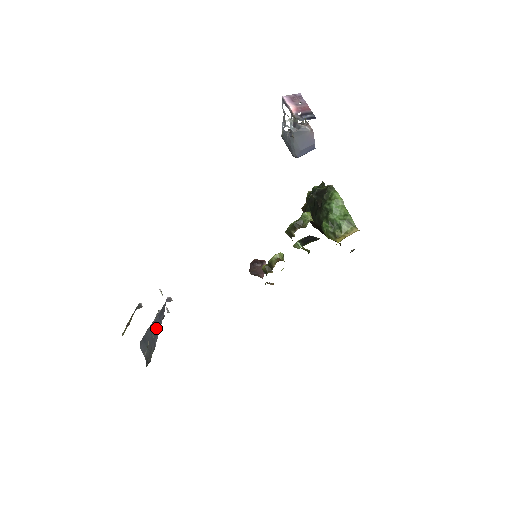
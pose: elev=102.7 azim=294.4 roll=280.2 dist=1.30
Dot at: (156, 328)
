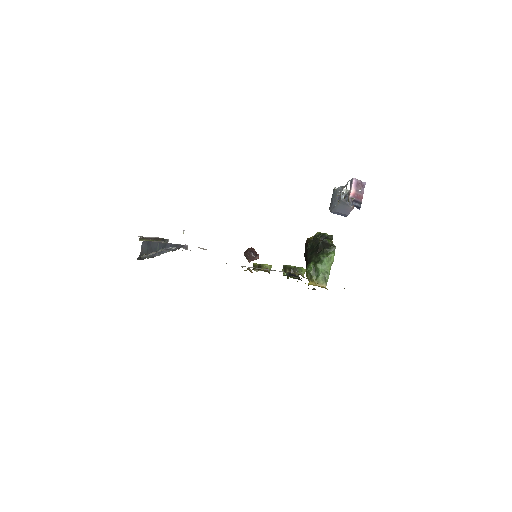
Dot at: (163, 248)
